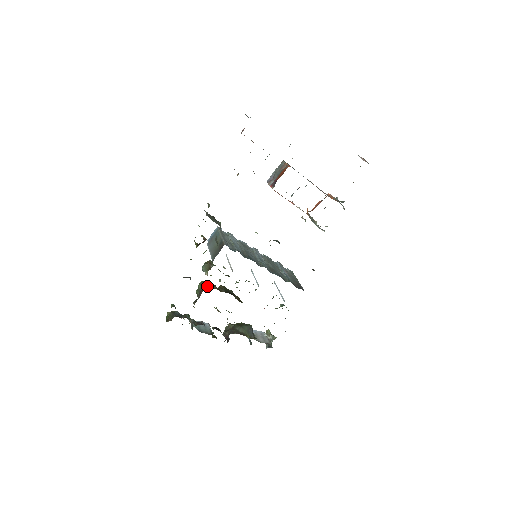
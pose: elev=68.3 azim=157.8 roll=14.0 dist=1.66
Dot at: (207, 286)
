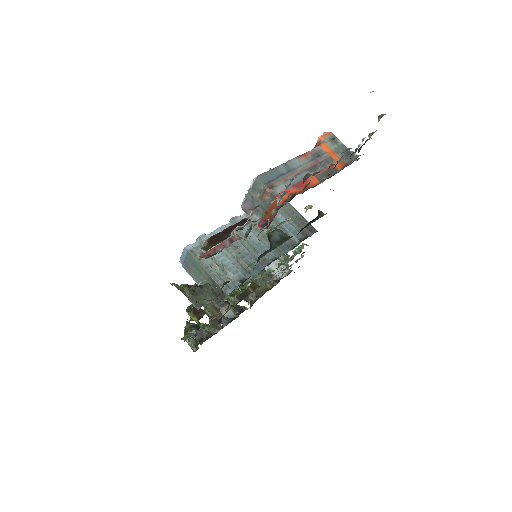
Dot at: occluded
